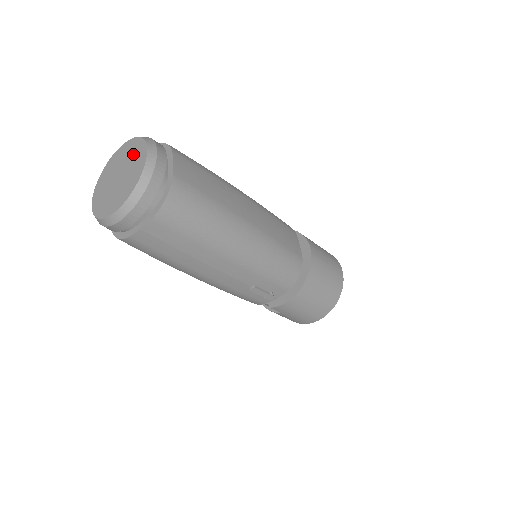
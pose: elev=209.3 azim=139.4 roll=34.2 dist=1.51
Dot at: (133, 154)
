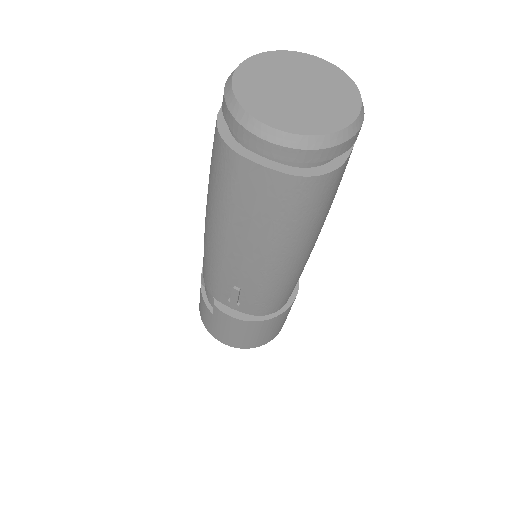
Dot at: (336, 91)
